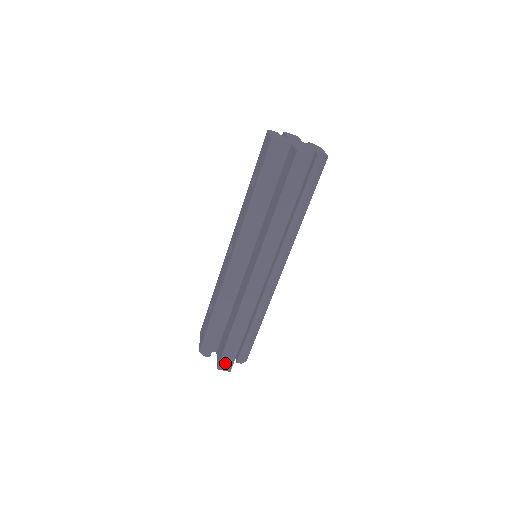
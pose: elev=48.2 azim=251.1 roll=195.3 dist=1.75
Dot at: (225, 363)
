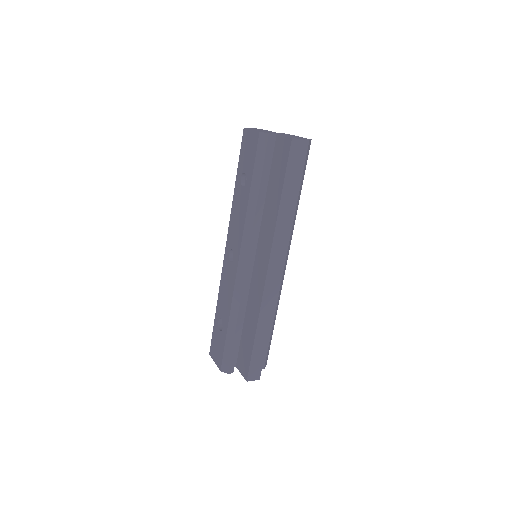
Dot at: (254, 372)
